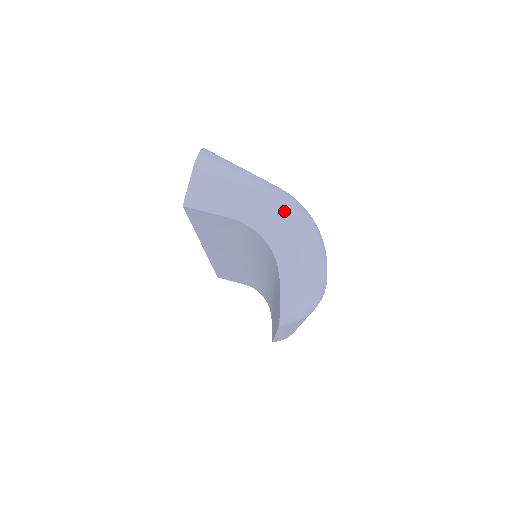
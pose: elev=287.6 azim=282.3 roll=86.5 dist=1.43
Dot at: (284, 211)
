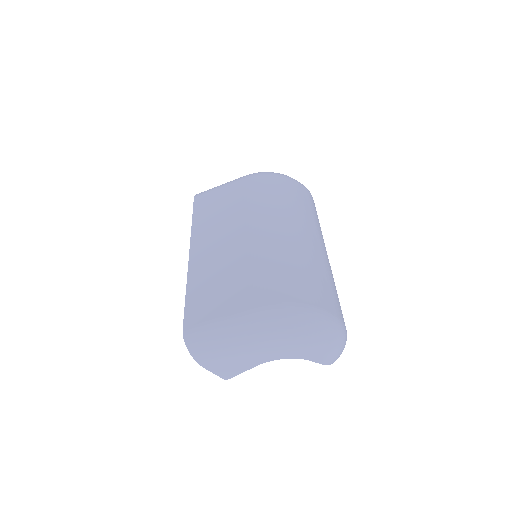
Dot at: (279, 342)
